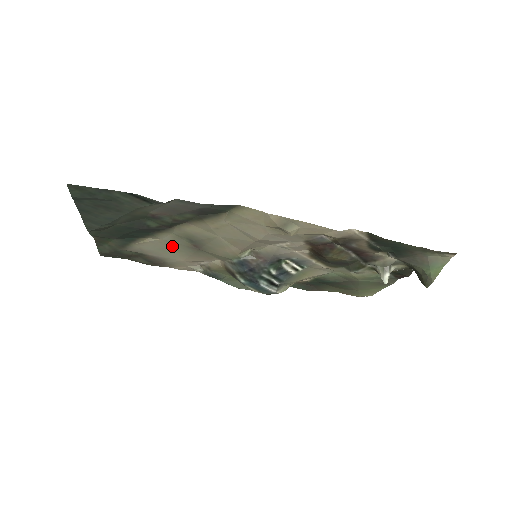
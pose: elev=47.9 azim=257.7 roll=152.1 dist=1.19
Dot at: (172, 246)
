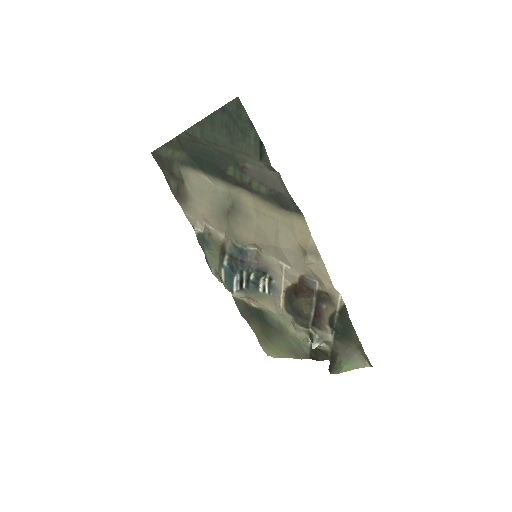
Dot at: (213, 196)
